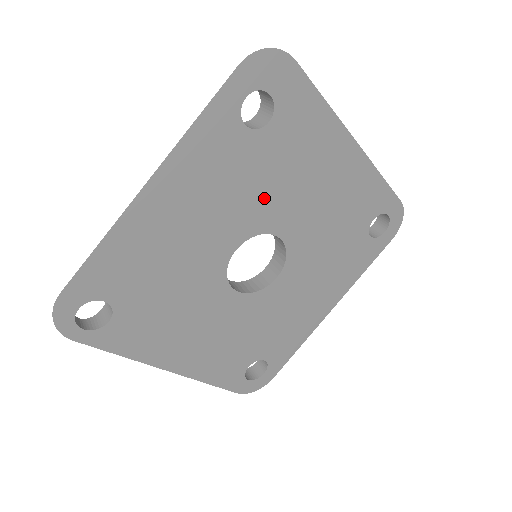
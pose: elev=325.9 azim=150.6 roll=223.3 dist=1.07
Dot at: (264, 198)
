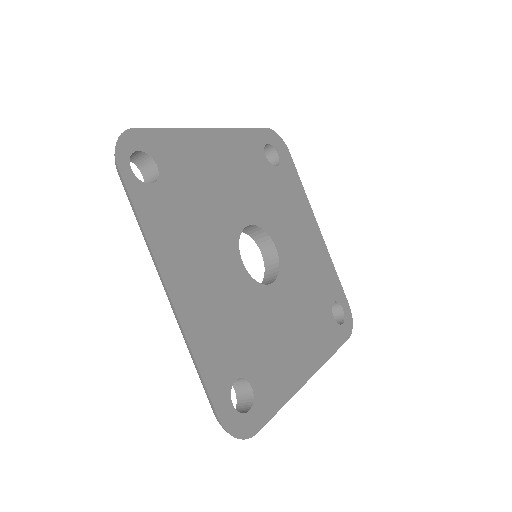
Dot at: (270, 207)
